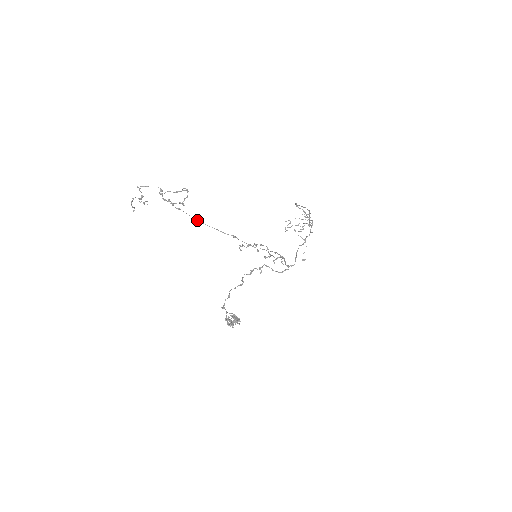
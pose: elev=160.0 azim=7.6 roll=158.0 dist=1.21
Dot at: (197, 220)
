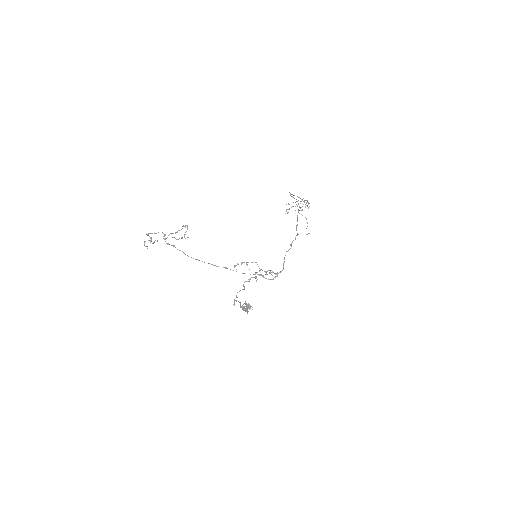
Dot at: (195, 259)
